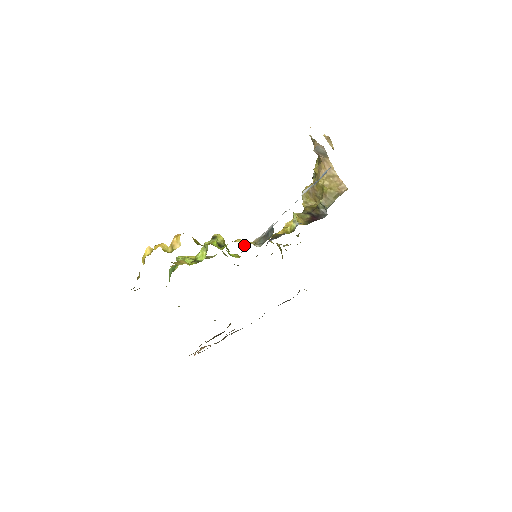
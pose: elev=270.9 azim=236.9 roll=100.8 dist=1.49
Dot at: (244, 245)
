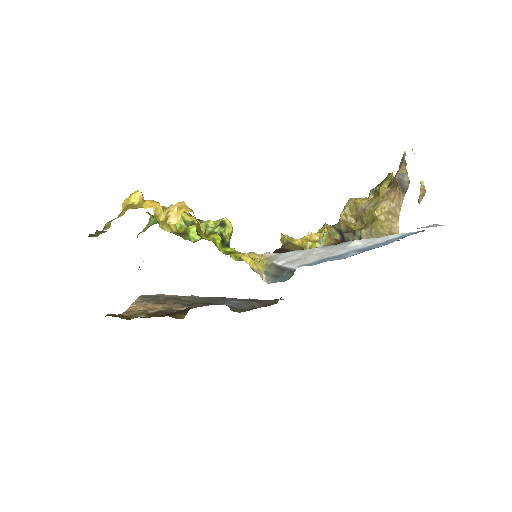
Dot at: (250, 255)
